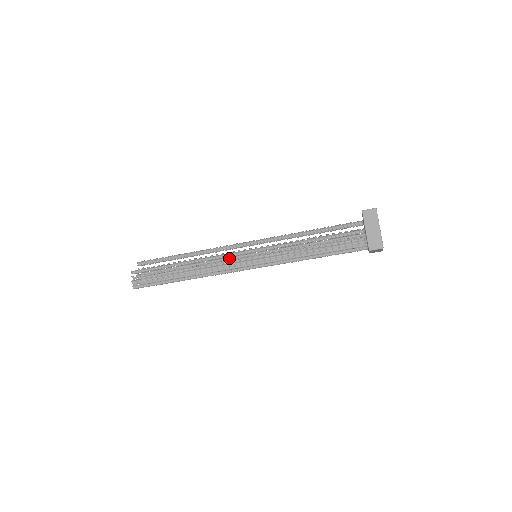
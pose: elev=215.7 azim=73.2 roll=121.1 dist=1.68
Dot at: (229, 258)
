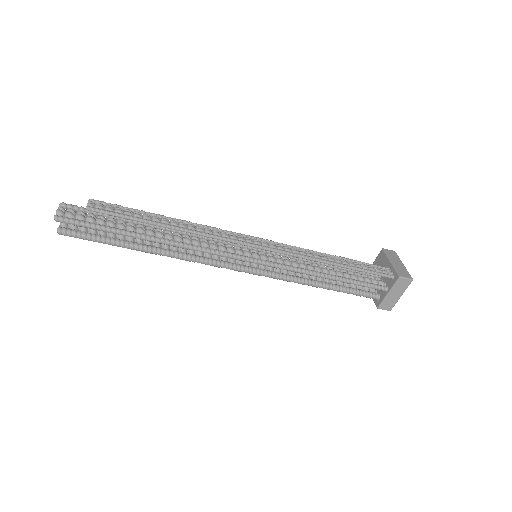
Dot at: (232, 232)
